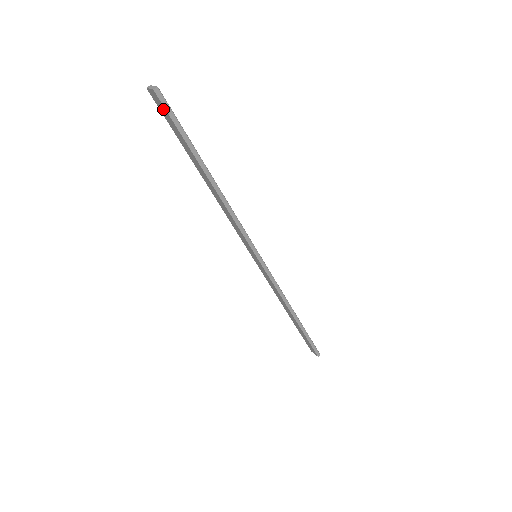
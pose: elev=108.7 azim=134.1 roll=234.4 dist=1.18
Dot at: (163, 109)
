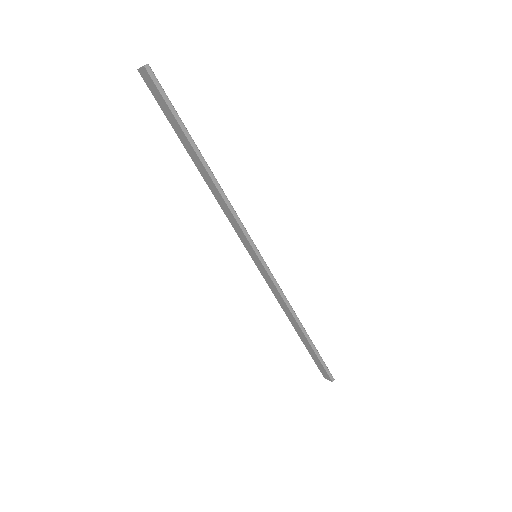
Dot at: (154, 88)
